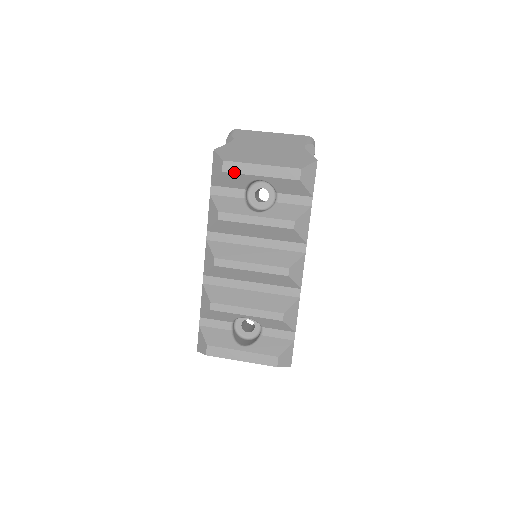
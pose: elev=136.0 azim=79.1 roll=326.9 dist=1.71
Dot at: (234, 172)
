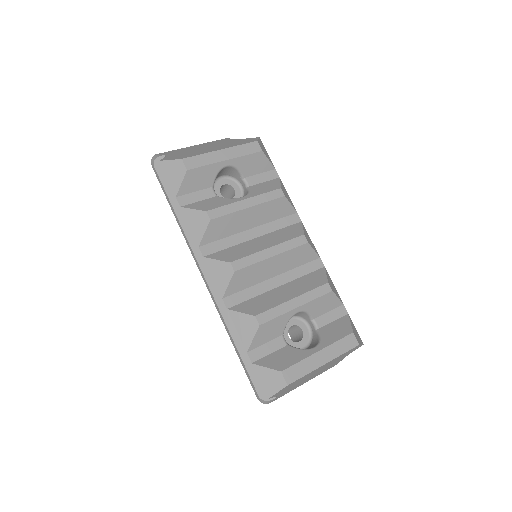
Dot at: (199, 166)
